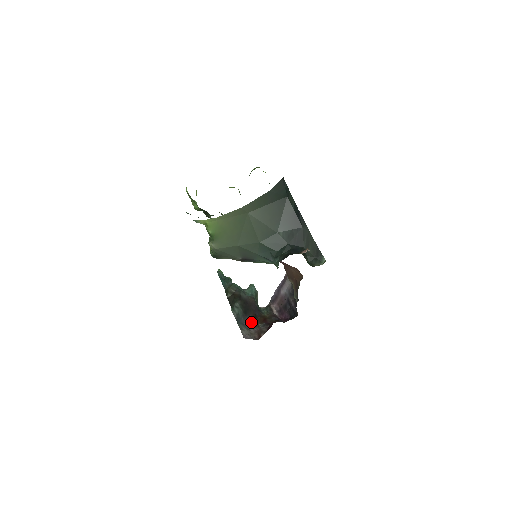
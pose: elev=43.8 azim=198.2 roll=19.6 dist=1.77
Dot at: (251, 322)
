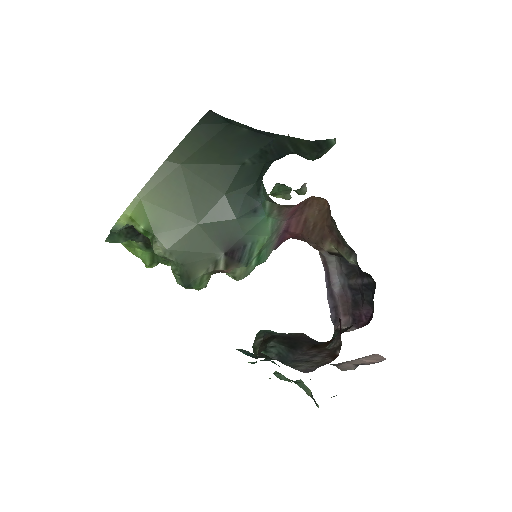
Dot at: (309, 352)
